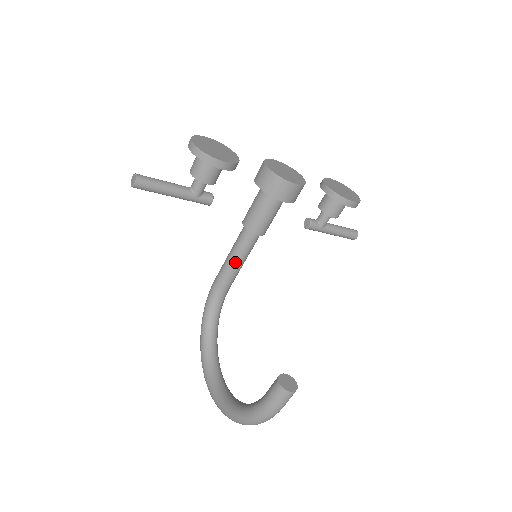
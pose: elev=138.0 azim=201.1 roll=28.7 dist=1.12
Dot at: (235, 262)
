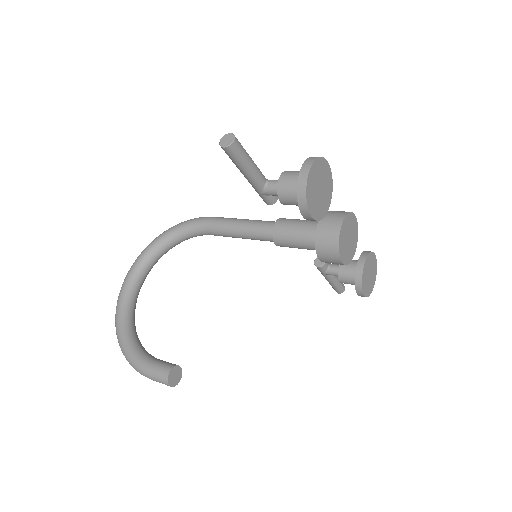
Dot at: (238, 233)
